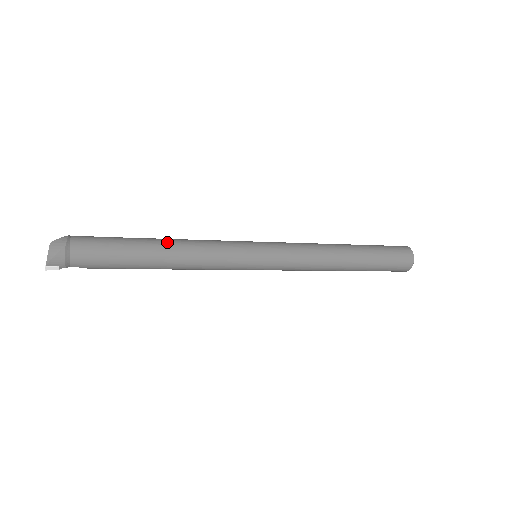
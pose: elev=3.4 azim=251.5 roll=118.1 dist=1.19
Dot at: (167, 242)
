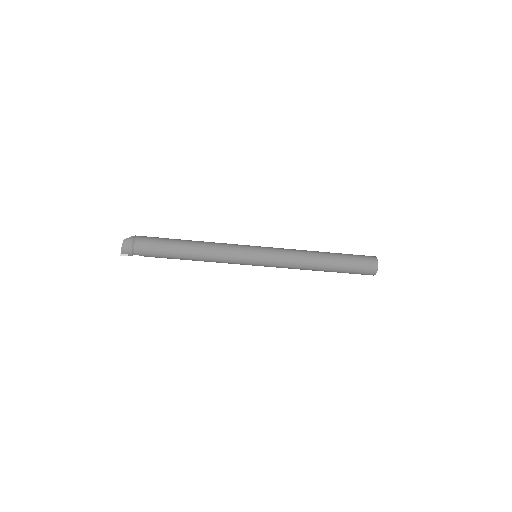
Dot at: (195, 243)
